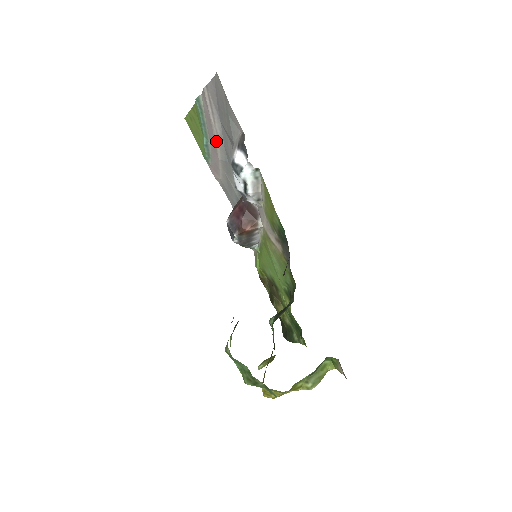
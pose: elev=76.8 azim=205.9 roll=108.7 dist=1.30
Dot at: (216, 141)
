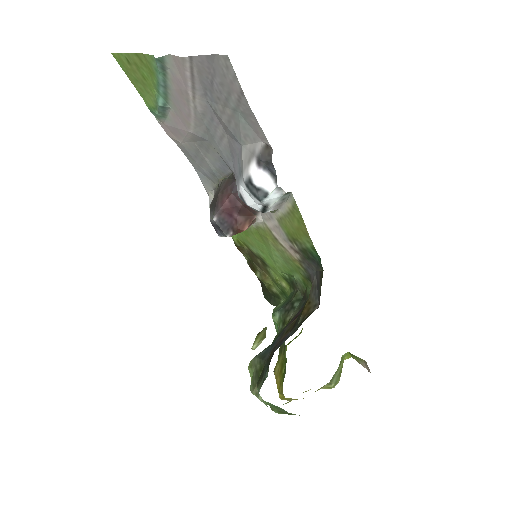
Dot at: (190, 115)
